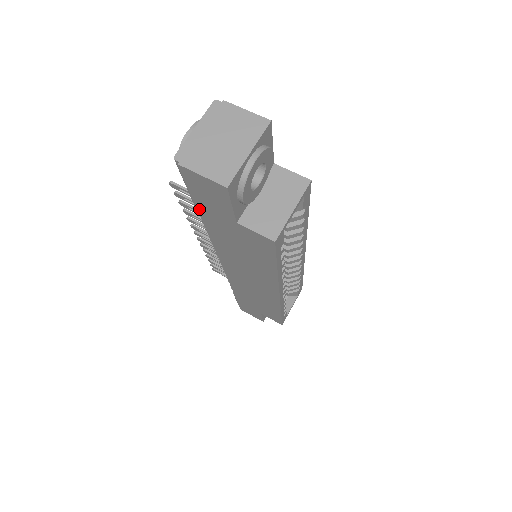
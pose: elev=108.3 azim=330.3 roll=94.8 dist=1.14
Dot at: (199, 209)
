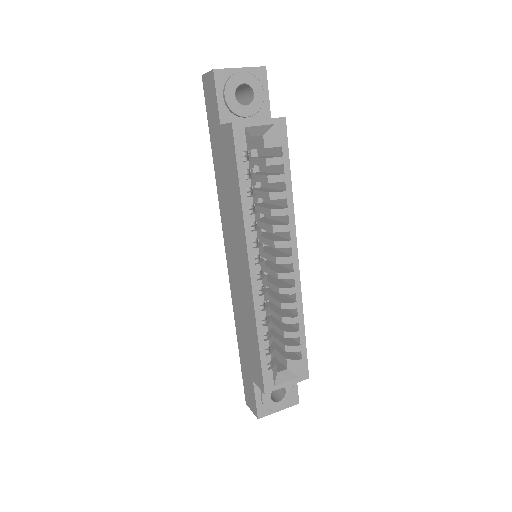
Dot at: (211, 137)
